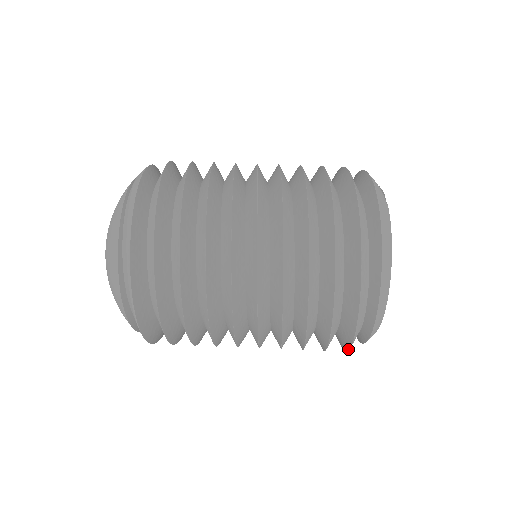
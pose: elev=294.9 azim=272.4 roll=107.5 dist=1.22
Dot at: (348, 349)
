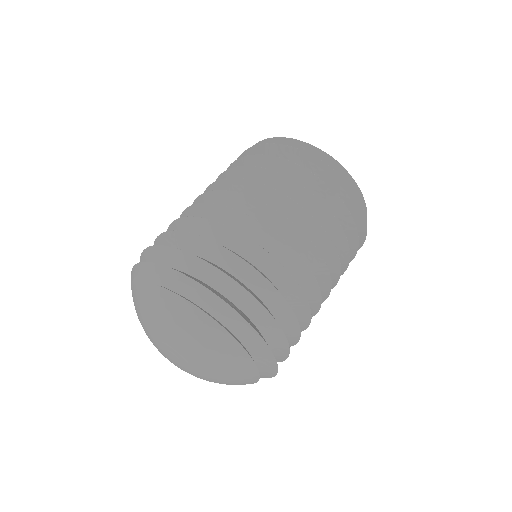
Dot at: (365, 235)
